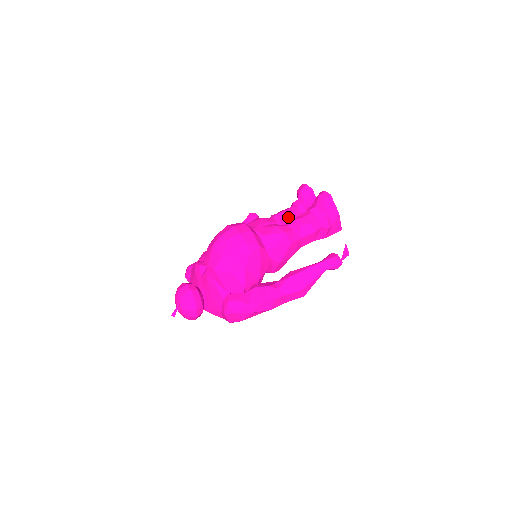
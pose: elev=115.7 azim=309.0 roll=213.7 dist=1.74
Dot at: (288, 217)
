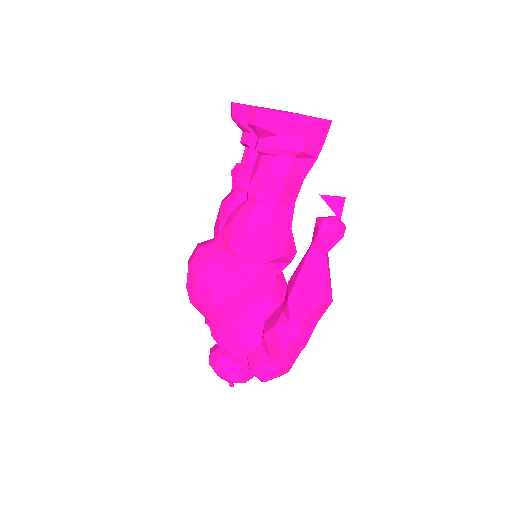
Dot at: (249, 173)
